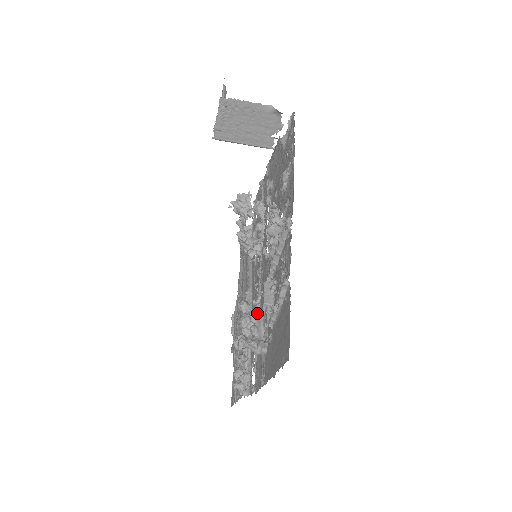
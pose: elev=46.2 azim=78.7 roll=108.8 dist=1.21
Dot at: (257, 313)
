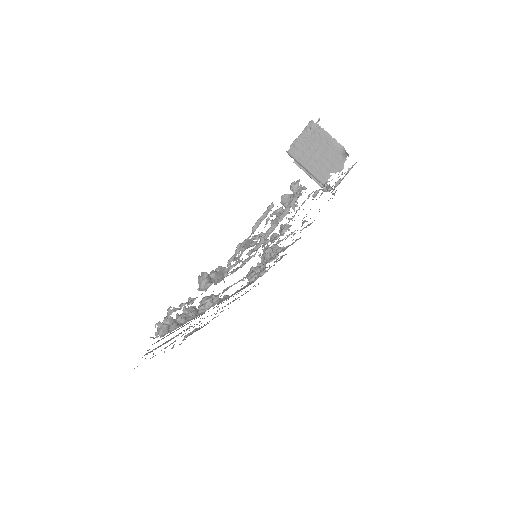
Dot at: (225, 269)
